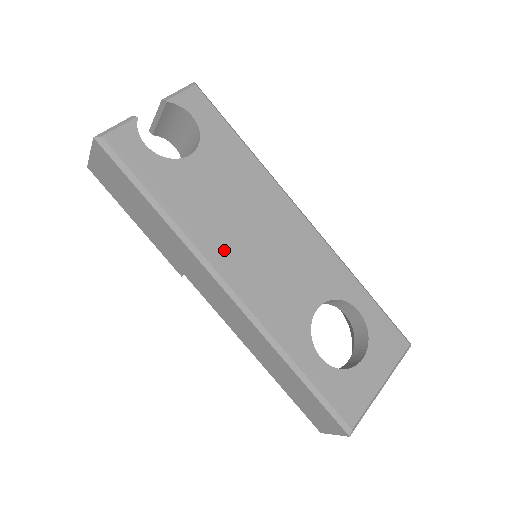
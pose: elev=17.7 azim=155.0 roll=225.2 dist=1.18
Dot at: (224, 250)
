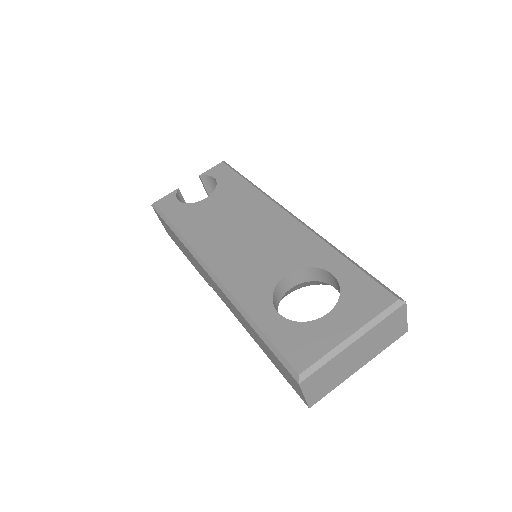
Dot at: (212, 246)
